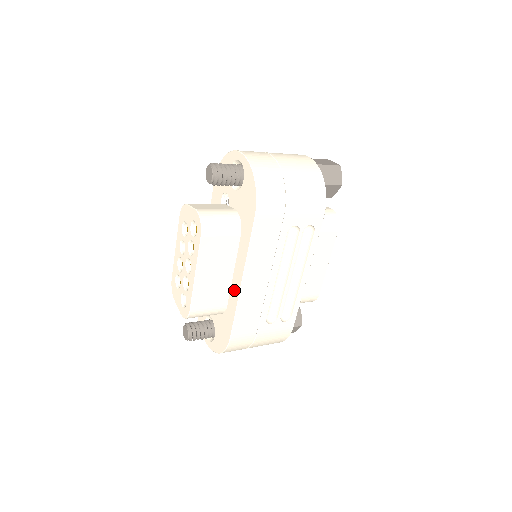
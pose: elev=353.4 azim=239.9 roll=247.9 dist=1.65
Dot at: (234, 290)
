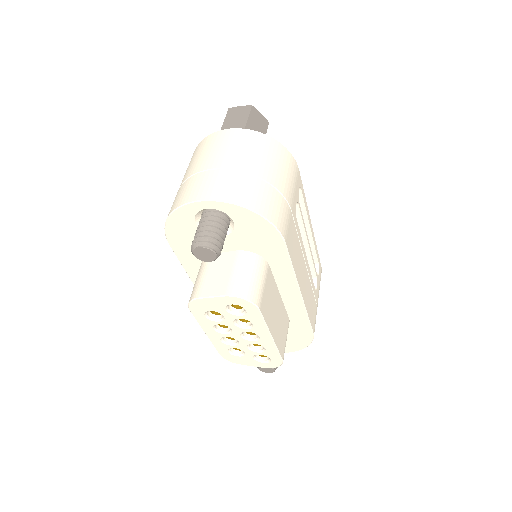
Dot at: (293, 305)
